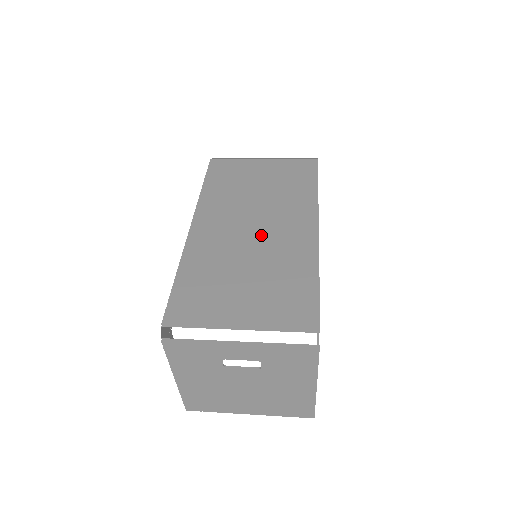
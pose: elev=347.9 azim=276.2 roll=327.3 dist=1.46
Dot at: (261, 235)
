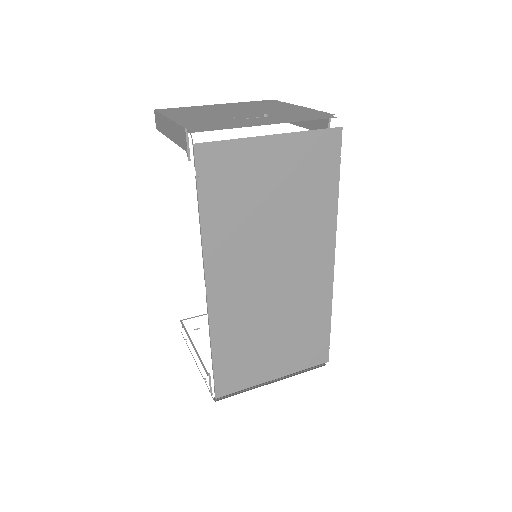
Dot at: (283, 284)
